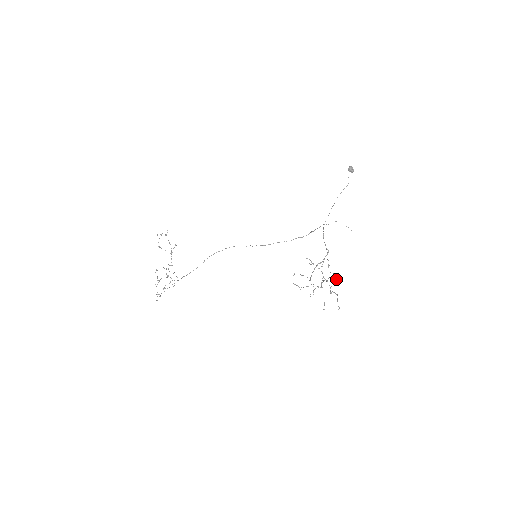
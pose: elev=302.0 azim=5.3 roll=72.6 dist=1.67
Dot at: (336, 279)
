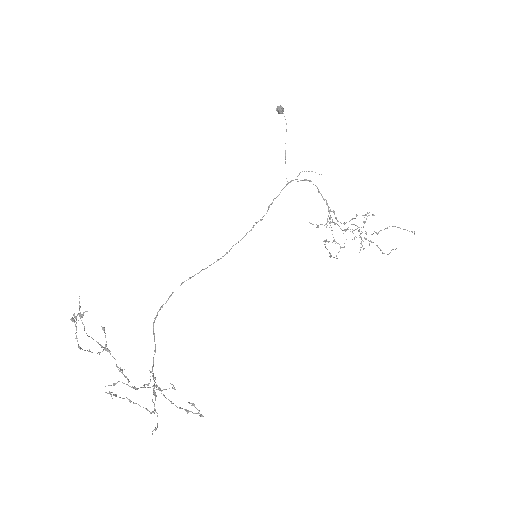
Dot at: occluded
